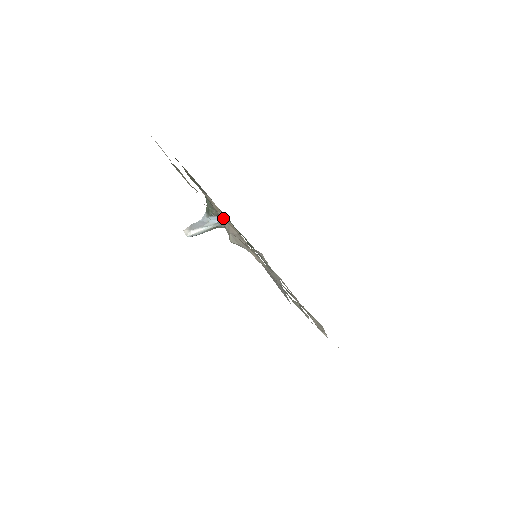
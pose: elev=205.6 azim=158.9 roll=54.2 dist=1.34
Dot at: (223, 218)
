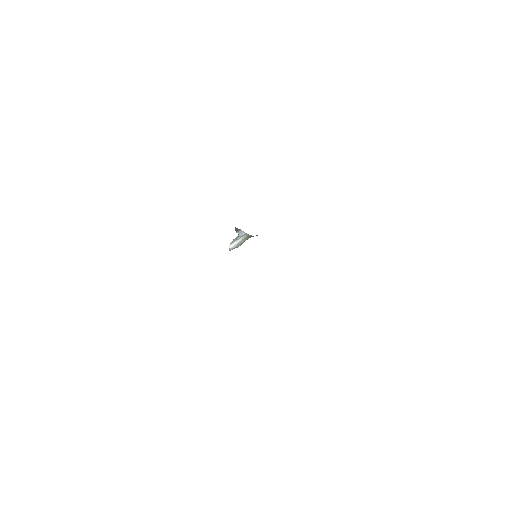
Dot at: occluded
